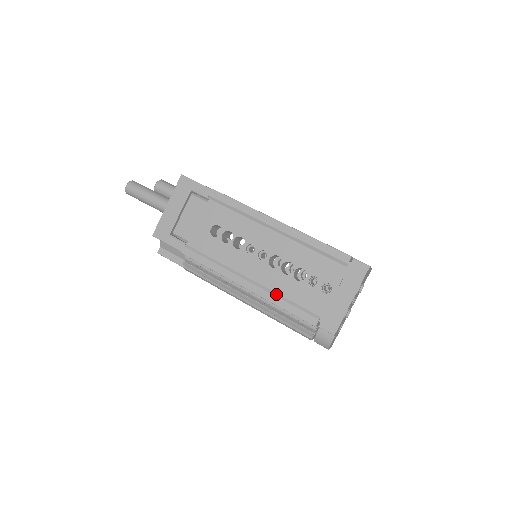
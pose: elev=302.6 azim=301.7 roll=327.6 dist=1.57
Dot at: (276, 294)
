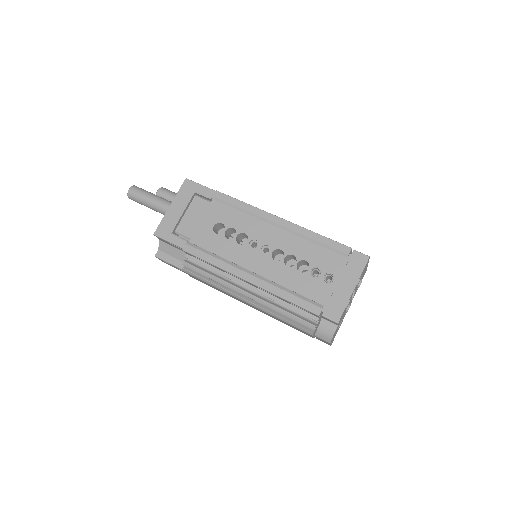
Dot at: (279, 286)
